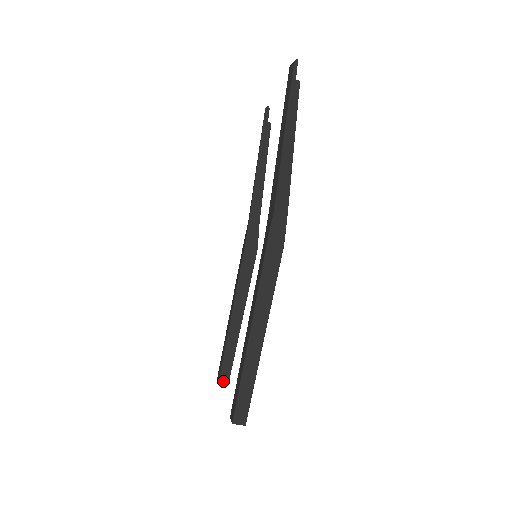
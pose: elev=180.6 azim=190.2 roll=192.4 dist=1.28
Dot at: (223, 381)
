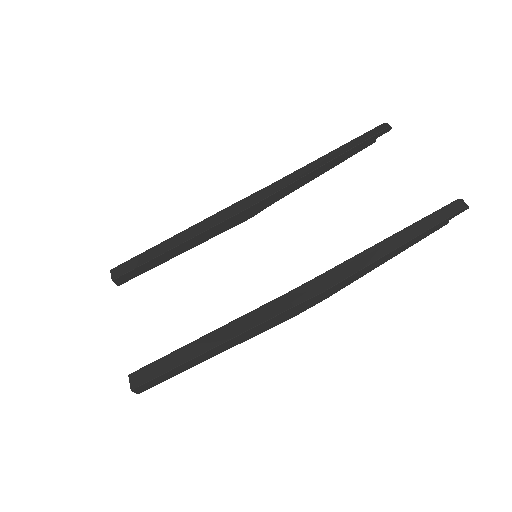
Dot at: (117, 282)
